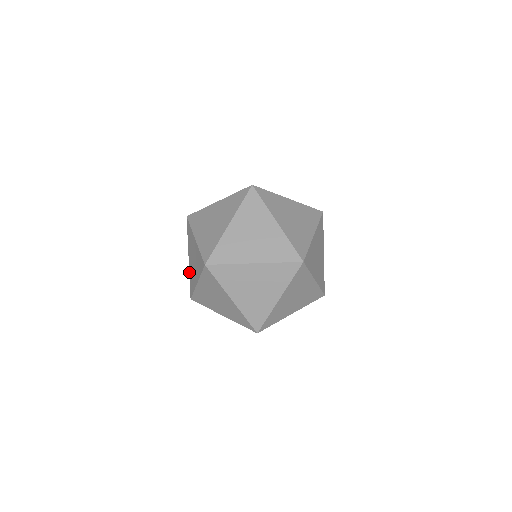
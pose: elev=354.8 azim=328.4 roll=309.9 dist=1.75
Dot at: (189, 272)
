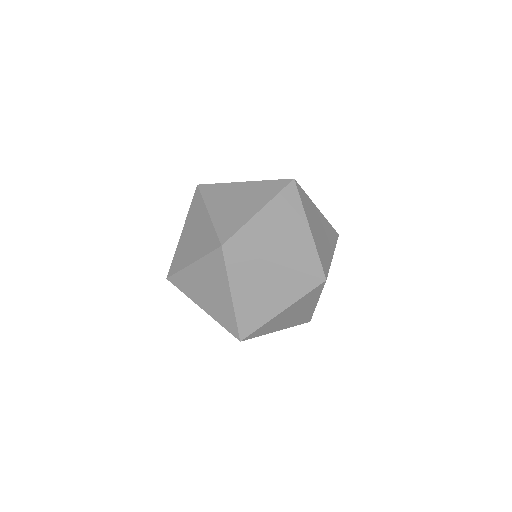
Dot at: (177, 247)
